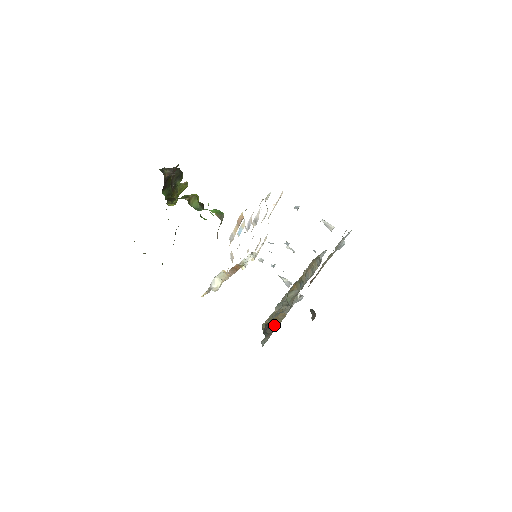
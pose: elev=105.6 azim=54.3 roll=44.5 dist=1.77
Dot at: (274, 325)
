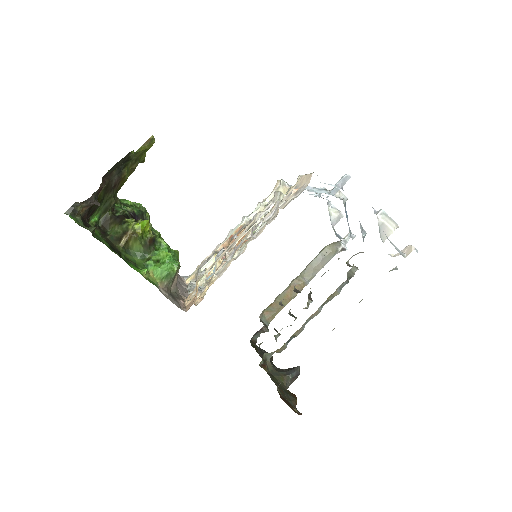
Dot at: occluded
